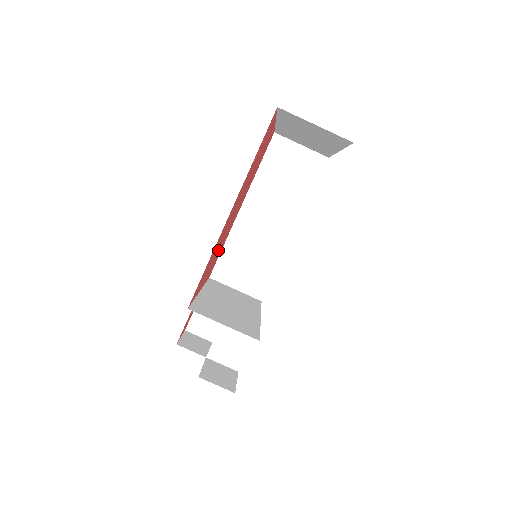
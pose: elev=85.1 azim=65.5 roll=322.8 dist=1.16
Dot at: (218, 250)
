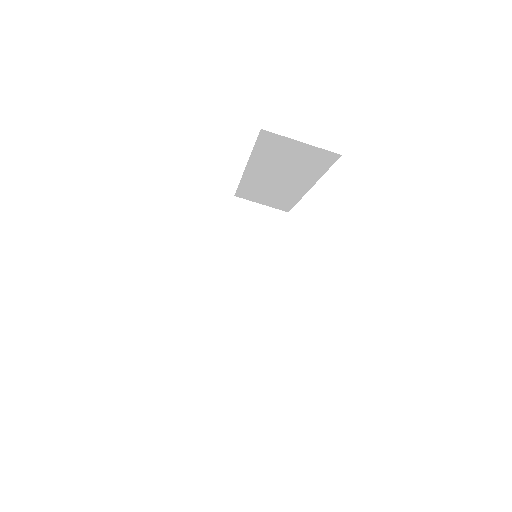
Dot at: occluded
